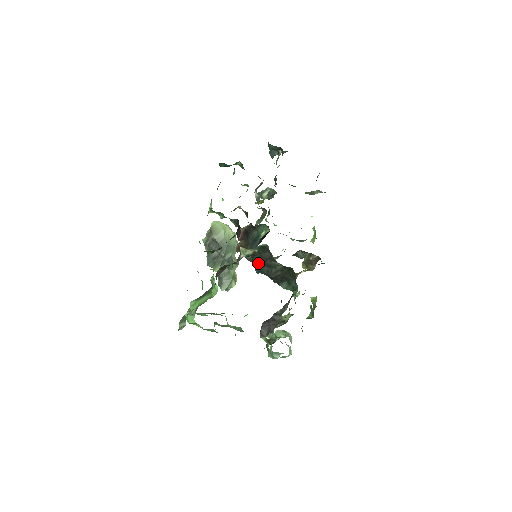
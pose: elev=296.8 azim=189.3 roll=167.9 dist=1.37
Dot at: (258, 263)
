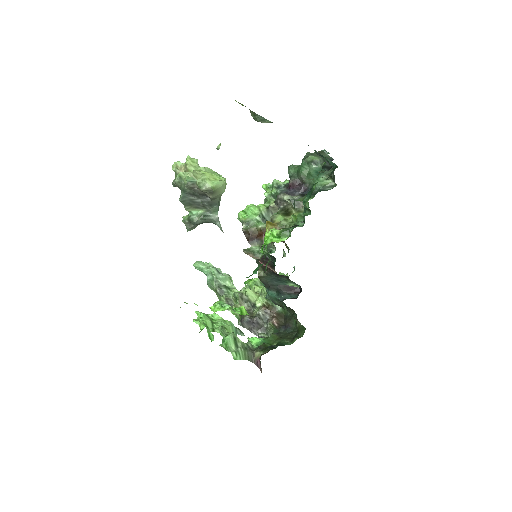
Dot at: (275, 301)
